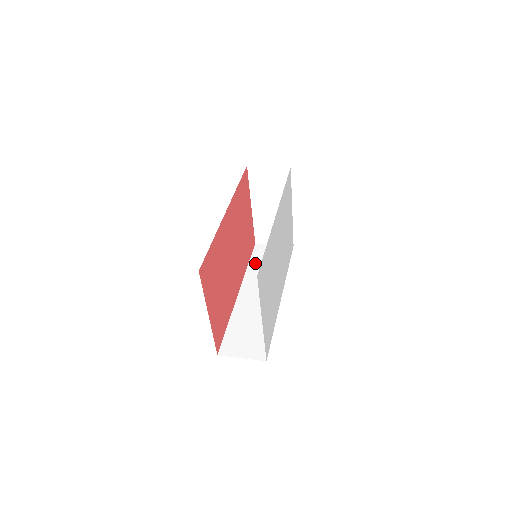
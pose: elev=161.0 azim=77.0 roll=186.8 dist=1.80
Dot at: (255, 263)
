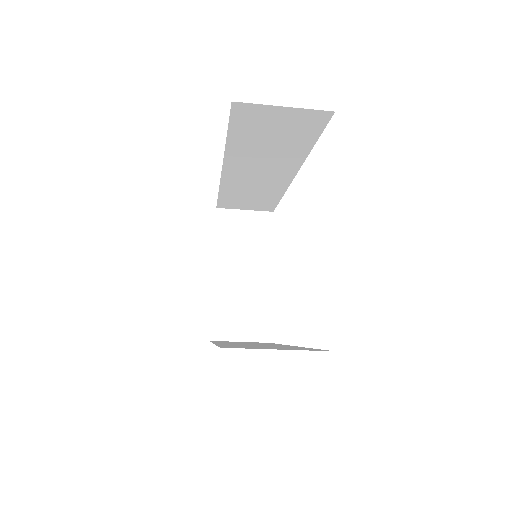
Dot at: occluded
